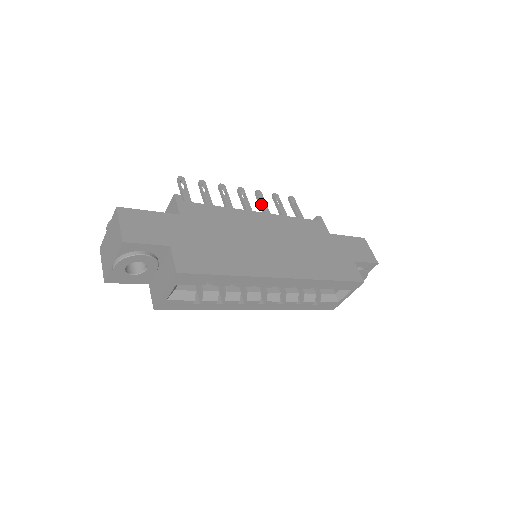
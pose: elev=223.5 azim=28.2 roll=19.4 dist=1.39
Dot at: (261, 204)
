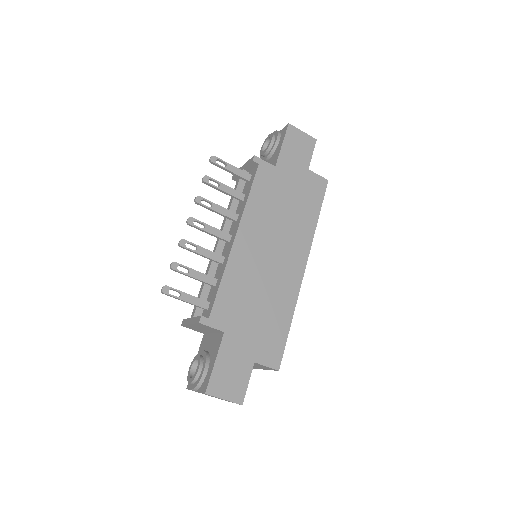
Dot at: (215, 211)
